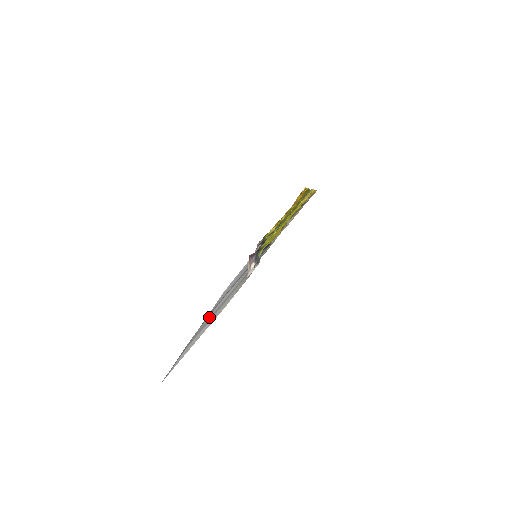
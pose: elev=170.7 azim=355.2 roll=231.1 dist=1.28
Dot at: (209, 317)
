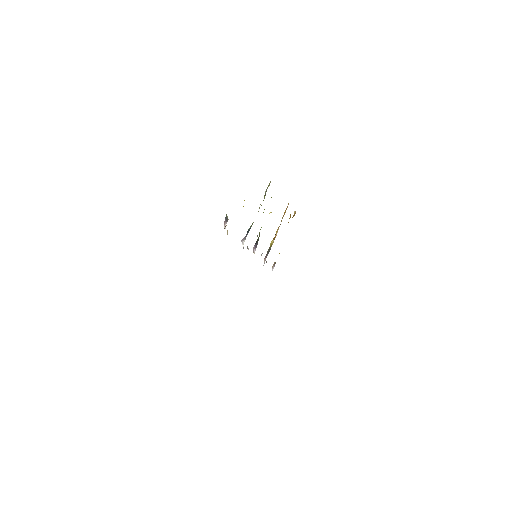
Dot at: occluded
